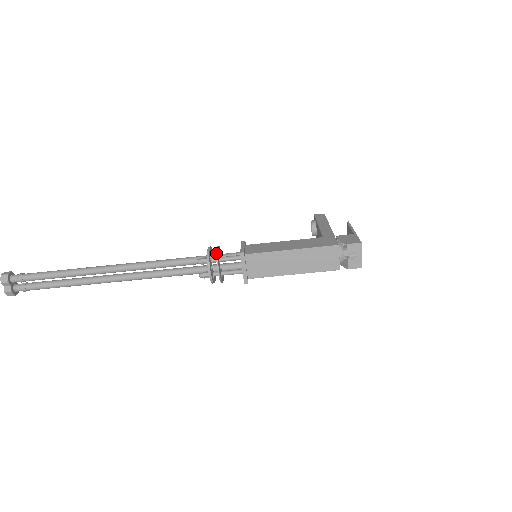
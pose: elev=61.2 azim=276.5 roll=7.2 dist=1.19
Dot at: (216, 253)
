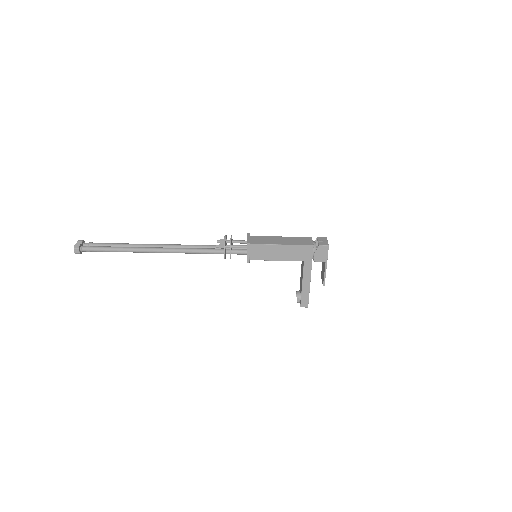
Dot at: occluded
